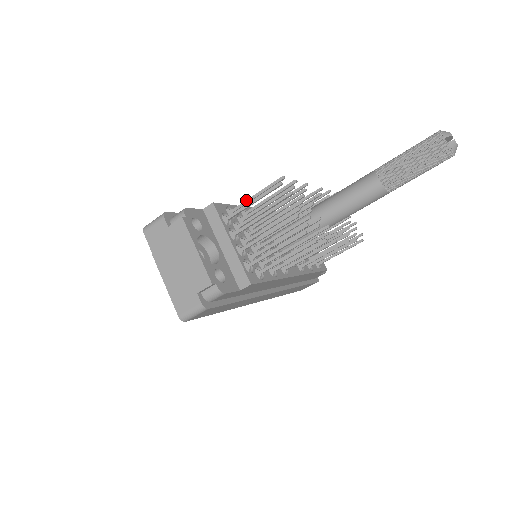
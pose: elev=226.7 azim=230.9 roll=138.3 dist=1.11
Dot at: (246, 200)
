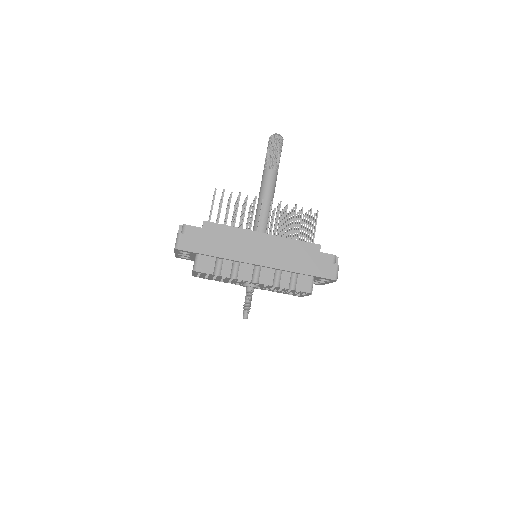
Dot at: occluded
